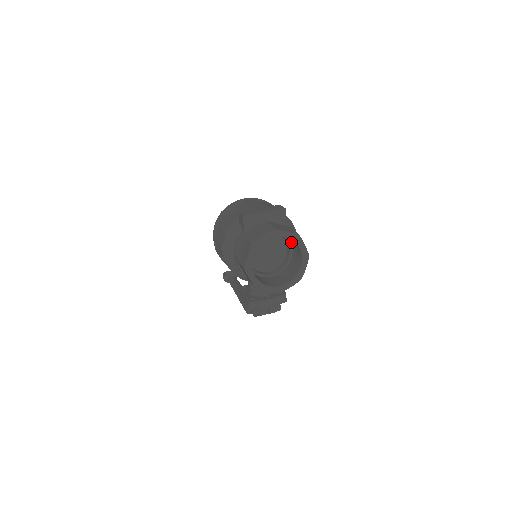
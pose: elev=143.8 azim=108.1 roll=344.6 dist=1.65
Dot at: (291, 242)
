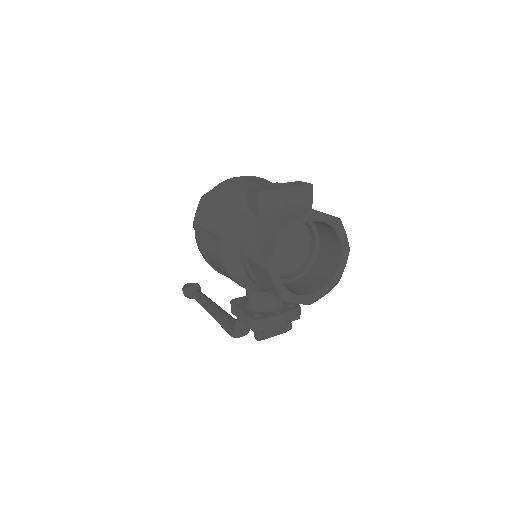
Dot at: (319, 232)
